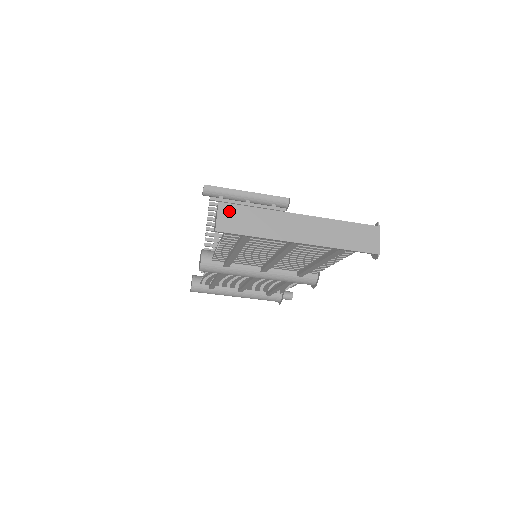
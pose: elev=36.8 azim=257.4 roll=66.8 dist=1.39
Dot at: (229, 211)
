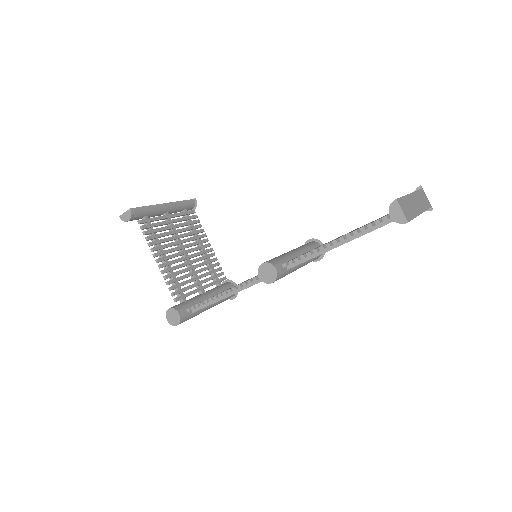
Dot at: (402, 204)
